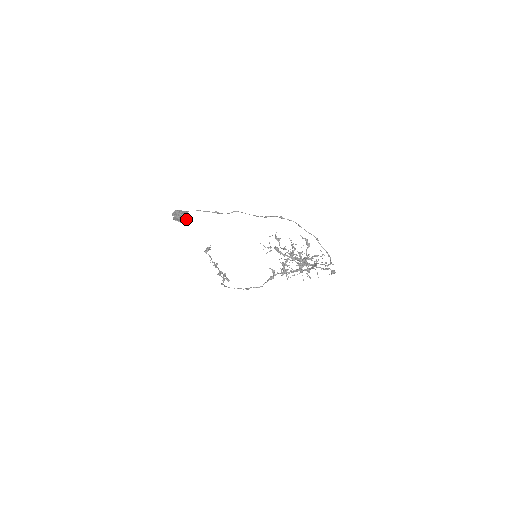
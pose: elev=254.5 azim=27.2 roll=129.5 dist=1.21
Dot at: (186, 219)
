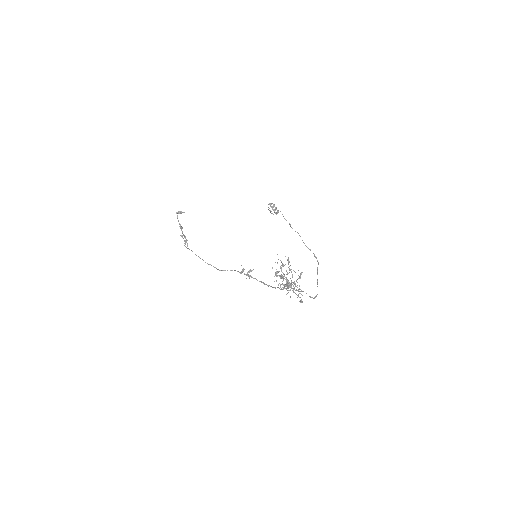
Dot at: (276, 214)
